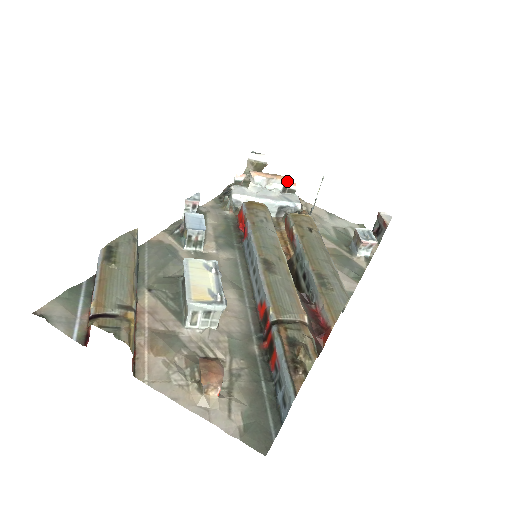
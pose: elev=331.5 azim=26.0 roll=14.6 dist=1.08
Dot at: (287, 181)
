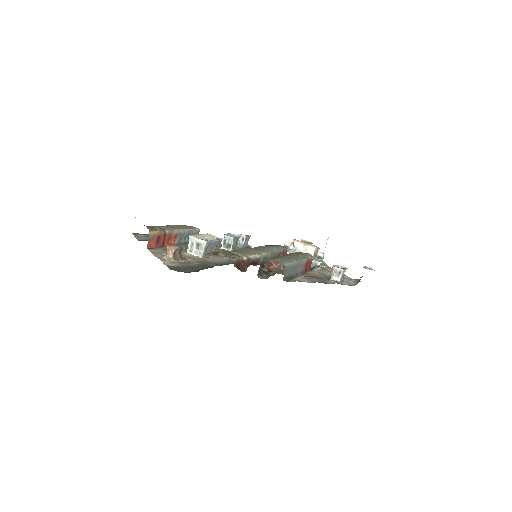
Dot at: (317, 250)
